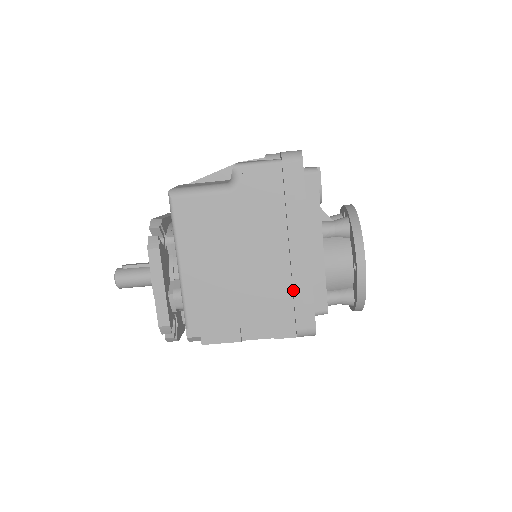
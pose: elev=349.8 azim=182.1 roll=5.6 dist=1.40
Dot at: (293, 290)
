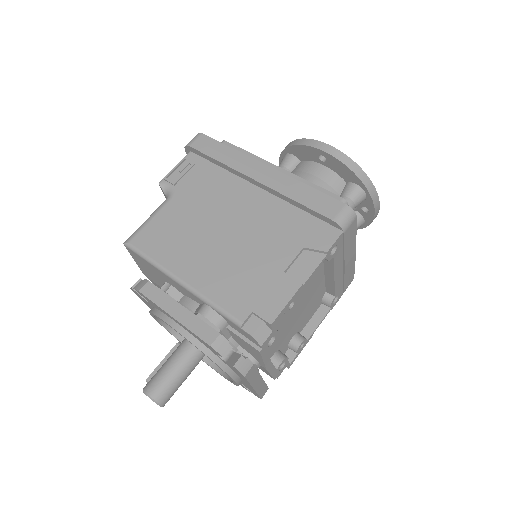
Dot at: (291, 199)
